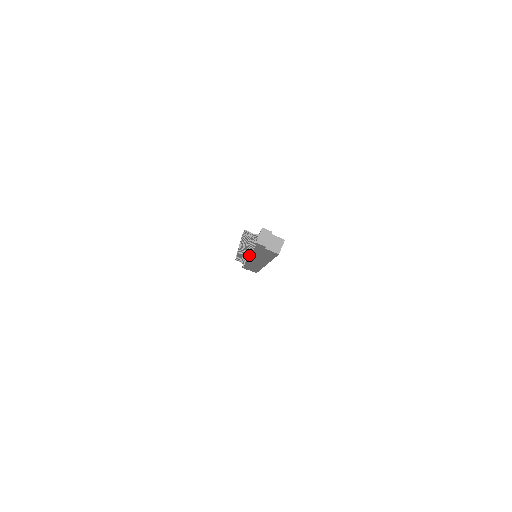
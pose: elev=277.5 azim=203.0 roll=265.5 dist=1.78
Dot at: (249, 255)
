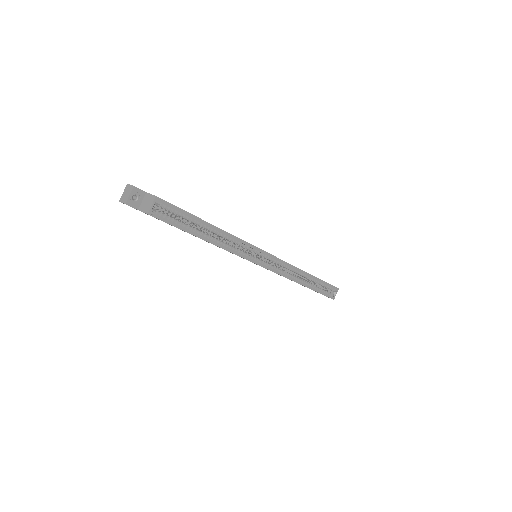
Dot at: occluded
